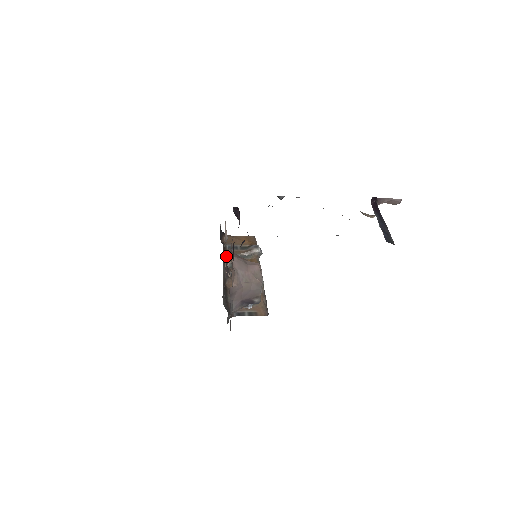
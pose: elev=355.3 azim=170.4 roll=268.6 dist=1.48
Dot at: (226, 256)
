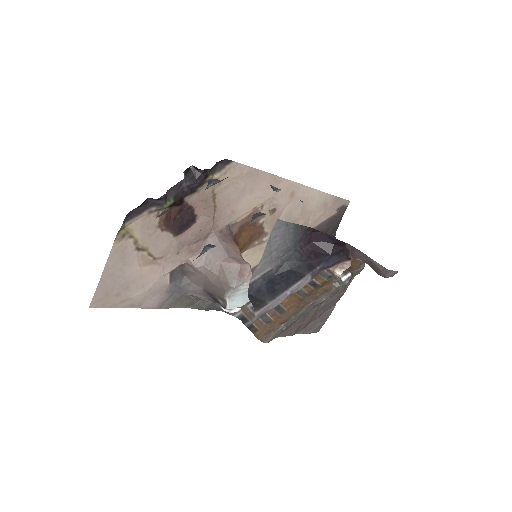
Dot at: occluded
